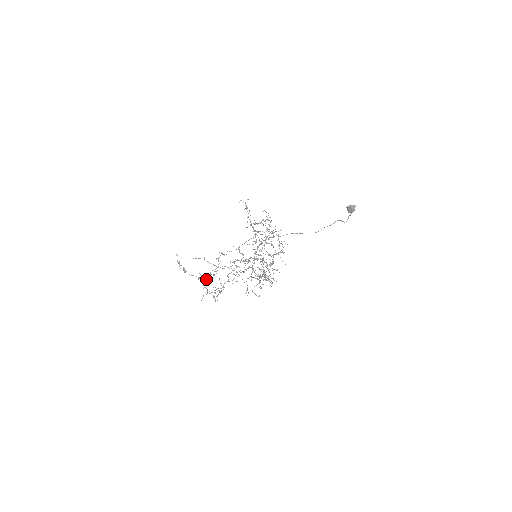
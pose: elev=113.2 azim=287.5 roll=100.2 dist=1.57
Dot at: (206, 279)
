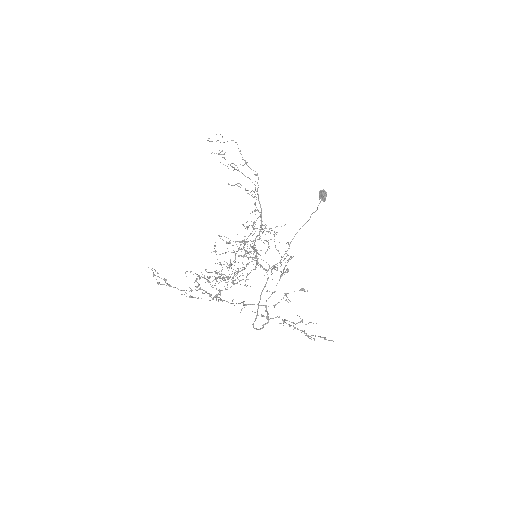
Dot at: occluded
